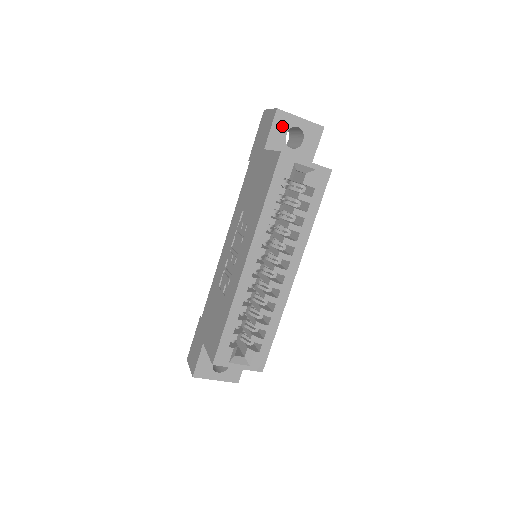
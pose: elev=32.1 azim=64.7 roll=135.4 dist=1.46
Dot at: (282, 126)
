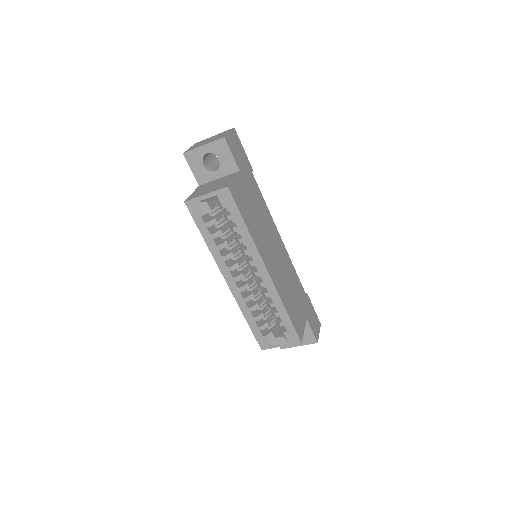
Dot at: (196, 162)
